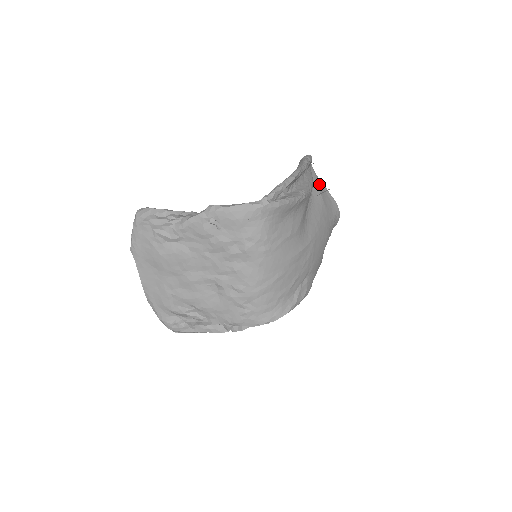
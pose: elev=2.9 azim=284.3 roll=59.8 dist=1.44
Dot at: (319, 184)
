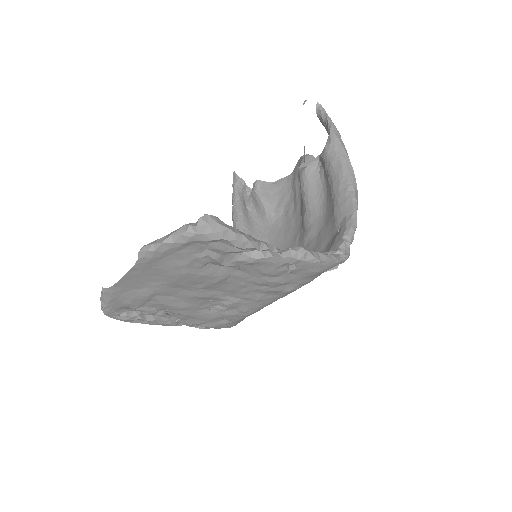
Dot at: occluded
